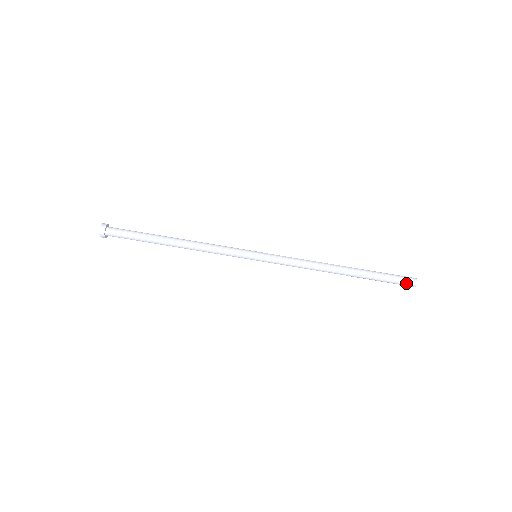
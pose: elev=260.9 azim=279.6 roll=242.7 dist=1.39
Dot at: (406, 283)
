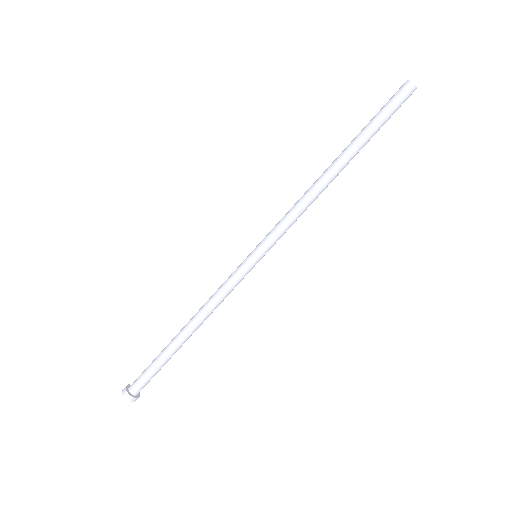
Dot at: (405, 100)
